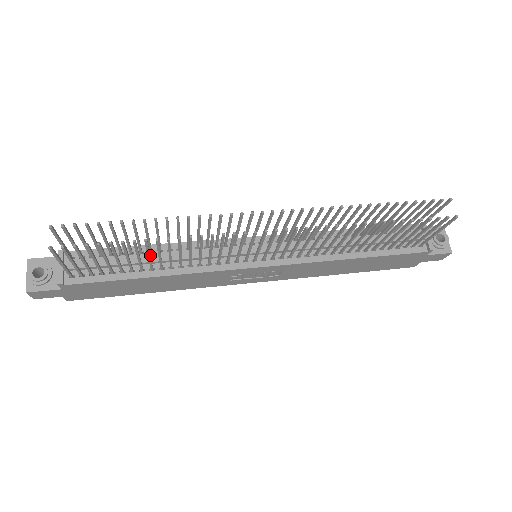
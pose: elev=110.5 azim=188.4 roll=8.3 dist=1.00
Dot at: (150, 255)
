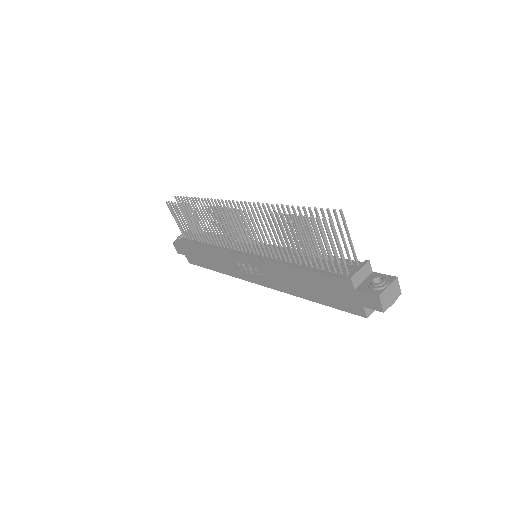
Dot at: occluded
